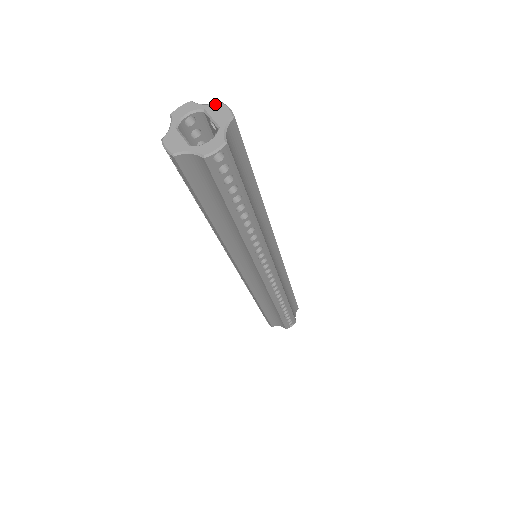
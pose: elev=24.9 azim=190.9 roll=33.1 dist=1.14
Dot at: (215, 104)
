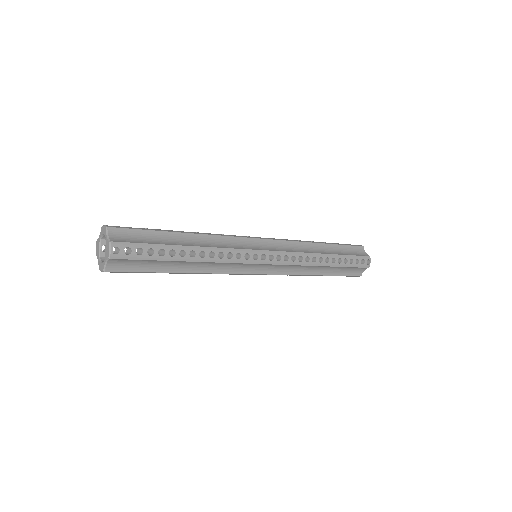
Dot at: (108, 242)
